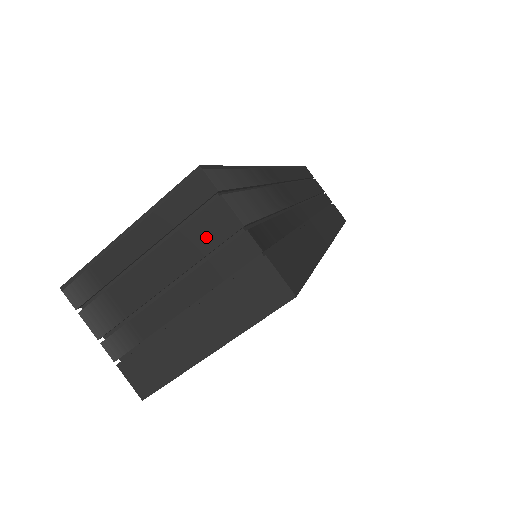
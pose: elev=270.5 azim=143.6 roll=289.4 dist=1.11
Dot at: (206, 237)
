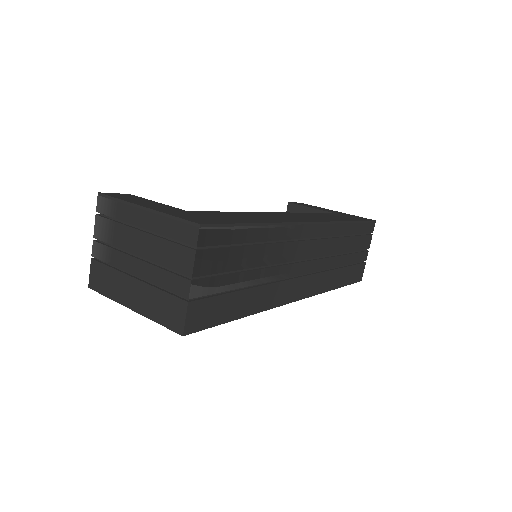
Dot at: (173, 259)
